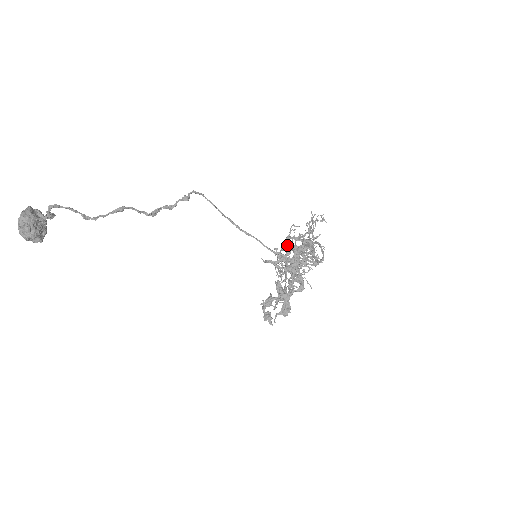
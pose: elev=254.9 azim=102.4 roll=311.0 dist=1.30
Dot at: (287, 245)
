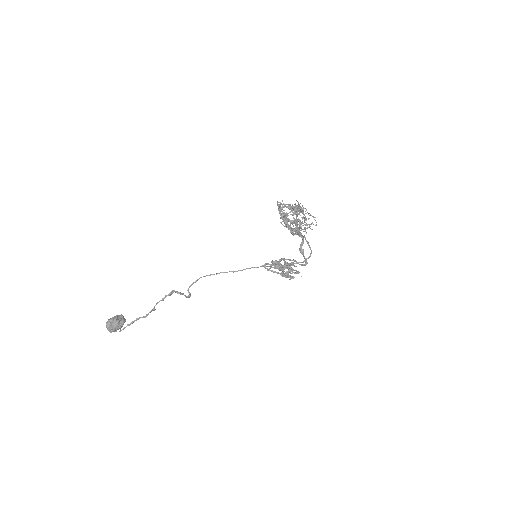
Dot at: (281, 215)
